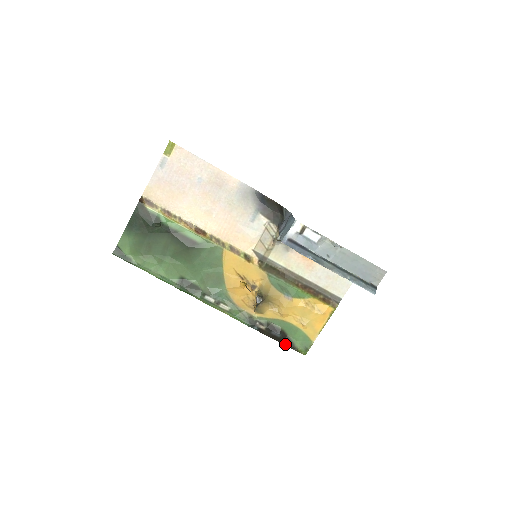
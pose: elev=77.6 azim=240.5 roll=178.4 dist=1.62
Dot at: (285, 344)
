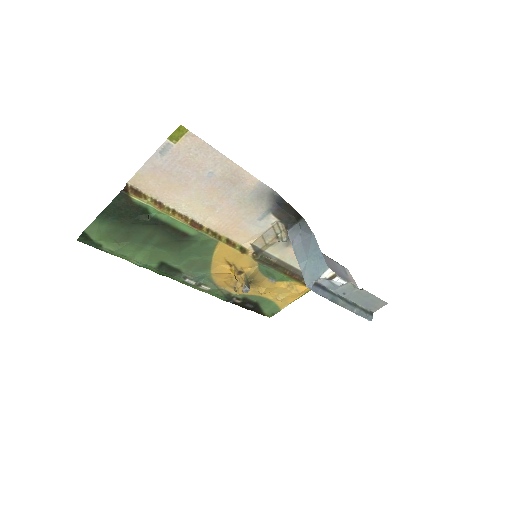
Dot at: (255, 311)
